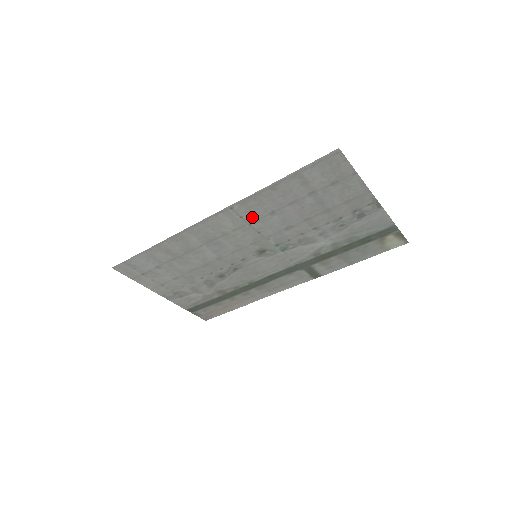
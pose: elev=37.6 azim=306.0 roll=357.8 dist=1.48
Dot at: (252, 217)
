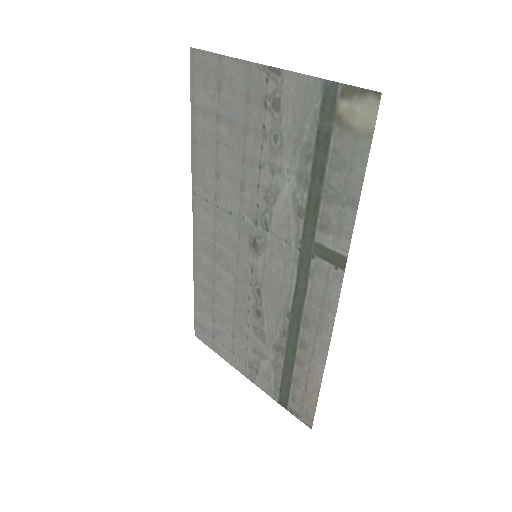
Dot at: (212, 194)
